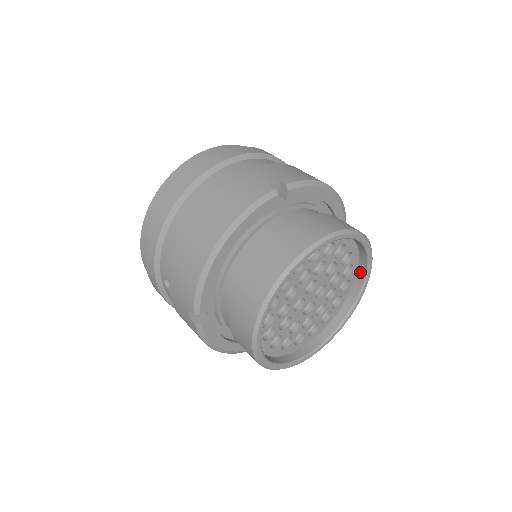
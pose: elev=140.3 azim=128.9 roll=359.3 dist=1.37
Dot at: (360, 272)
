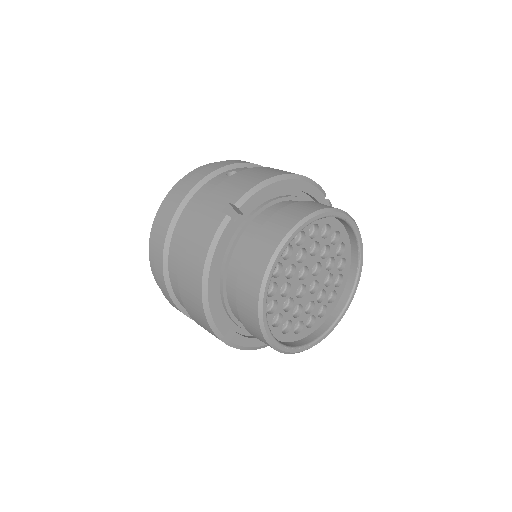
Dot at: (349, 231)
